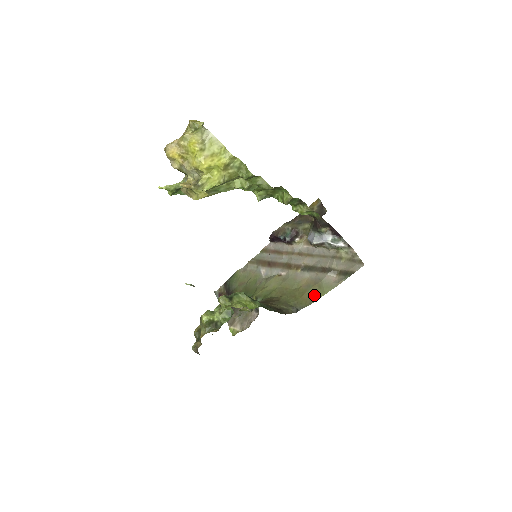
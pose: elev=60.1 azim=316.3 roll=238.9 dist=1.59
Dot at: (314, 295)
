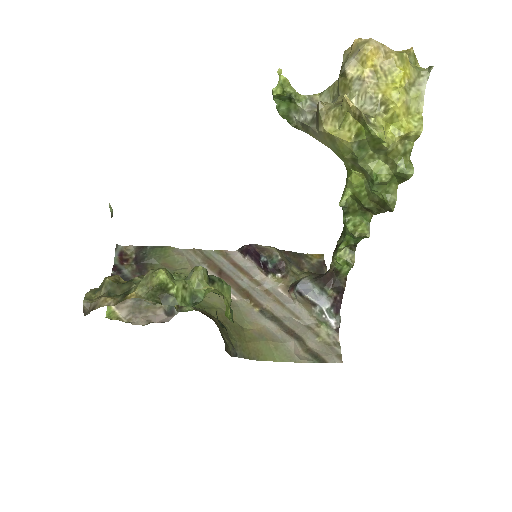
Dot at: (264, 352)
